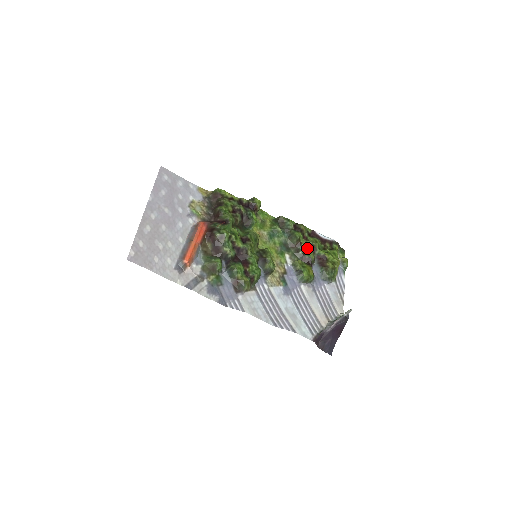
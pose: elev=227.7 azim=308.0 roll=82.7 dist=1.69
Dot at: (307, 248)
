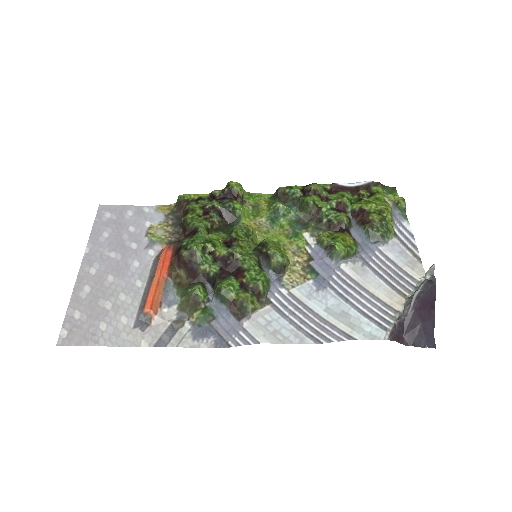
Dot at: (332, 211)
